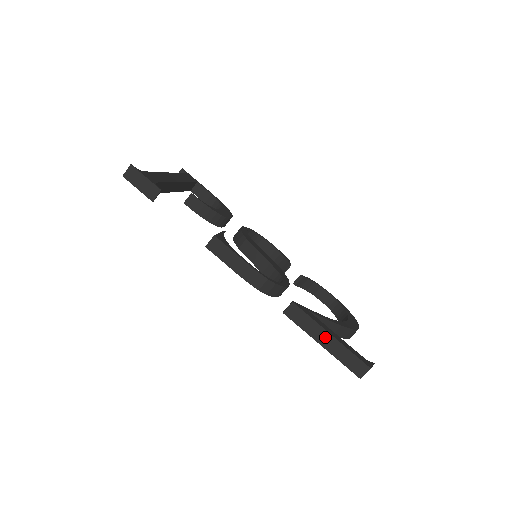
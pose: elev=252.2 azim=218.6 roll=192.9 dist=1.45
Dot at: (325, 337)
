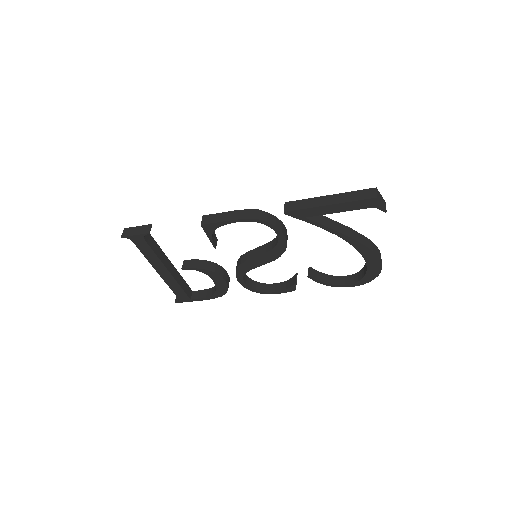
Dot at: (326, 199)
